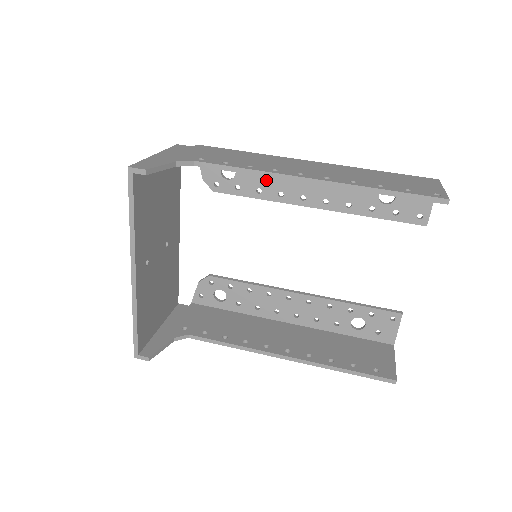
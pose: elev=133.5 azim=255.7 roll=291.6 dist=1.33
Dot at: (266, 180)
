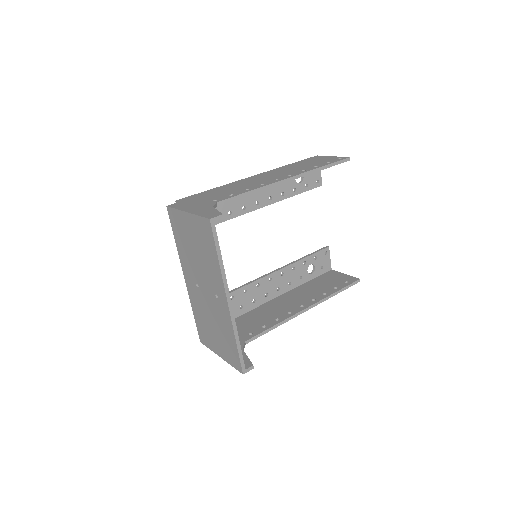
Dot at: (232, 203)
